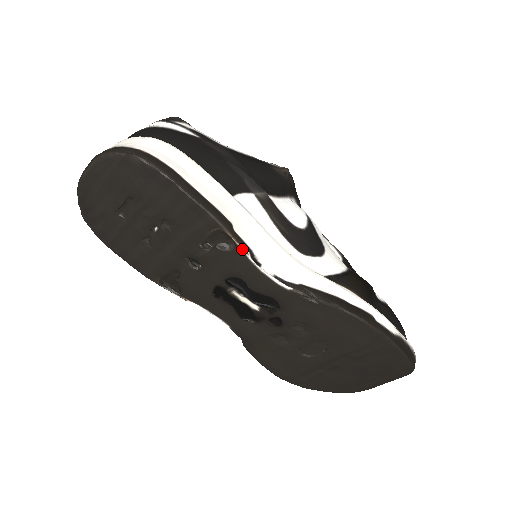
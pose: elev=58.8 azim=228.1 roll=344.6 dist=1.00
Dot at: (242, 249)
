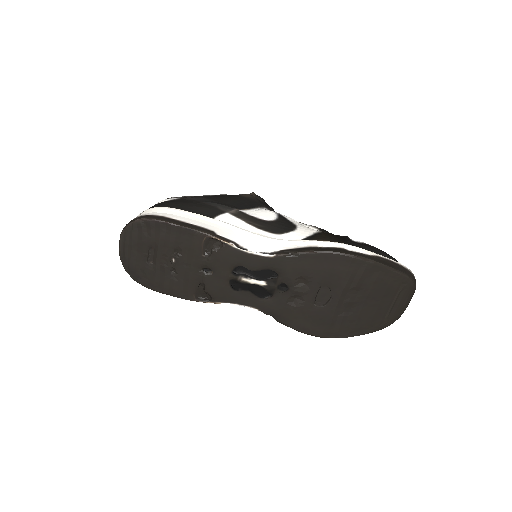
Dot at: (227, 243)
